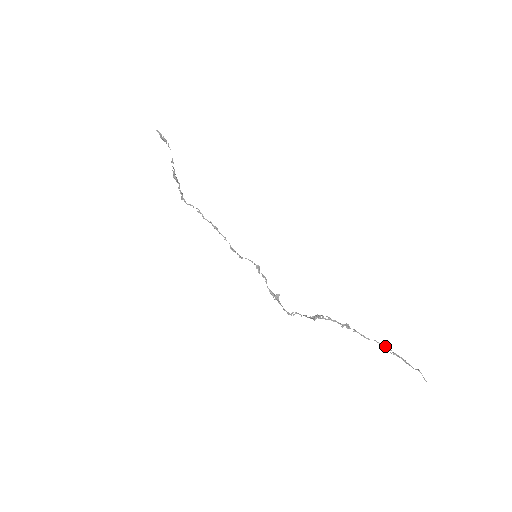
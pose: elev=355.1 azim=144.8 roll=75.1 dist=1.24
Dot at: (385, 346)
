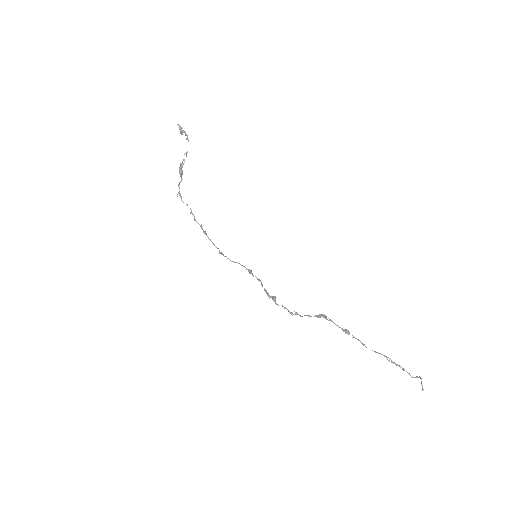
Dot at: occluded
